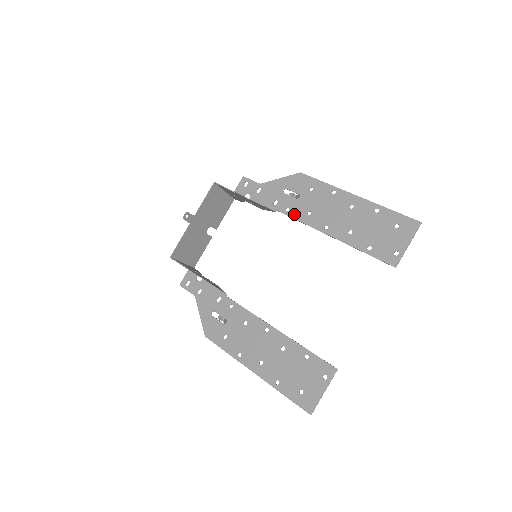
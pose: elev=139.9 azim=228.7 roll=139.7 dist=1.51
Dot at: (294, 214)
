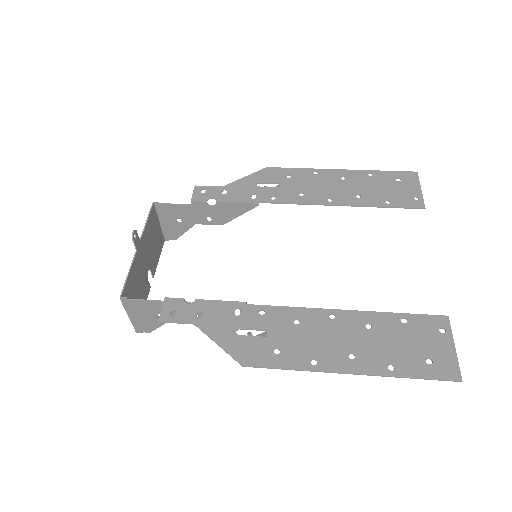
Dot at: (284, 199)
